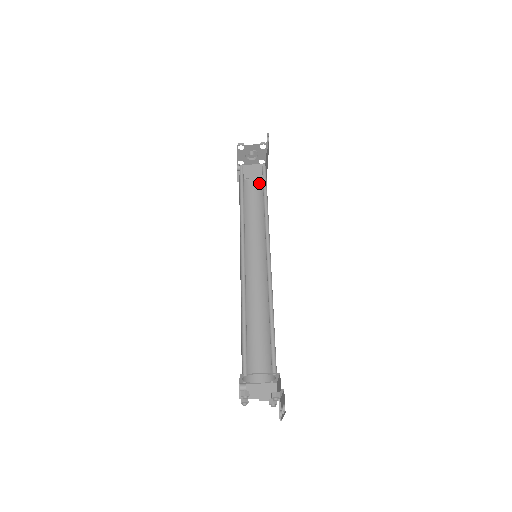
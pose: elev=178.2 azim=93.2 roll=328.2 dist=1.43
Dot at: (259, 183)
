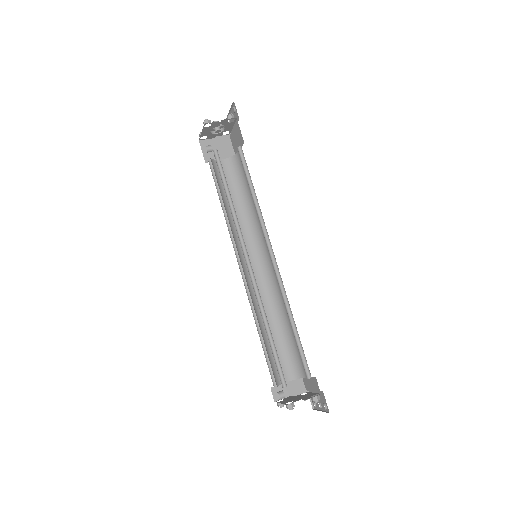
Dot at: (231, 162)
